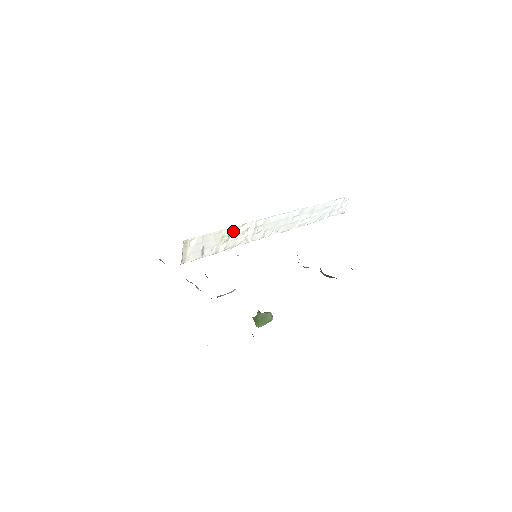
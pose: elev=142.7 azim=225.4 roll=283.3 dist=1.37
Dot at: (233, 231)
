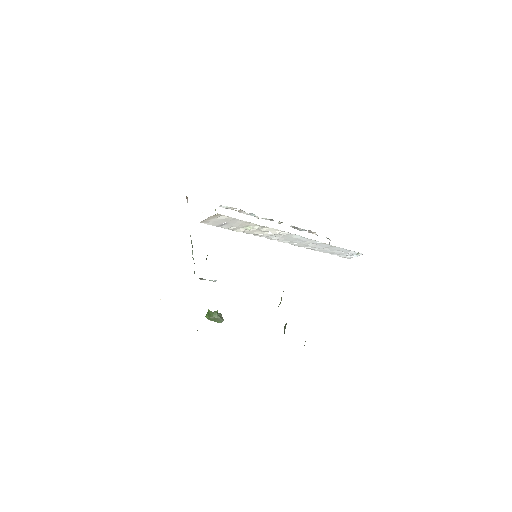
Dot at: (259, 227)
